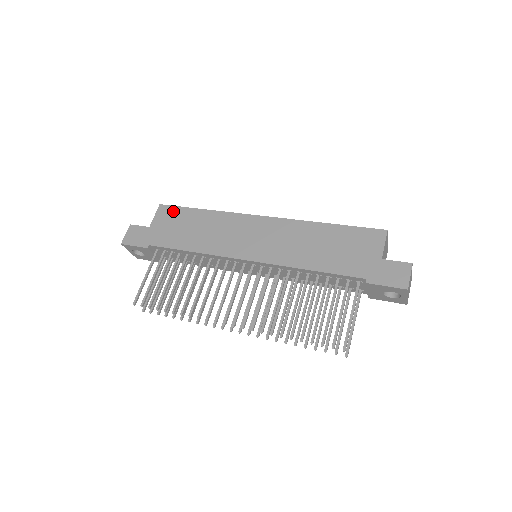
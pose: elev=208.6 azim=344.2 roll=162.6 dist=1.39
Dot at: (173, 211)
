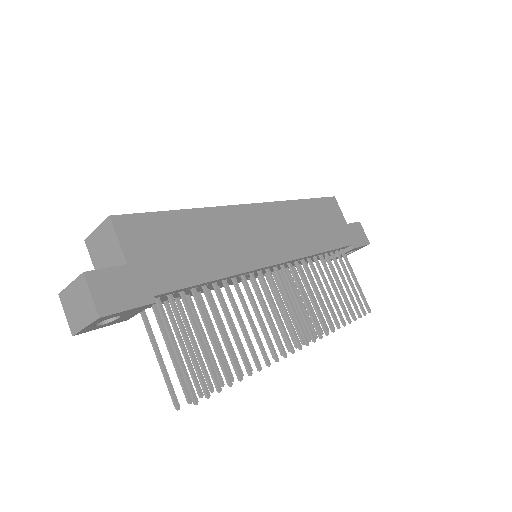
Dot at: (145, 223)
